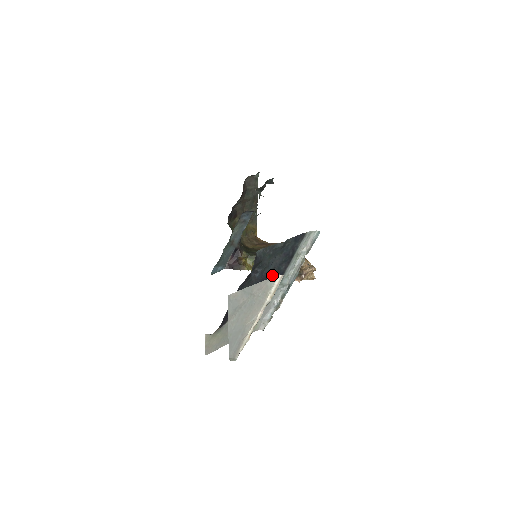
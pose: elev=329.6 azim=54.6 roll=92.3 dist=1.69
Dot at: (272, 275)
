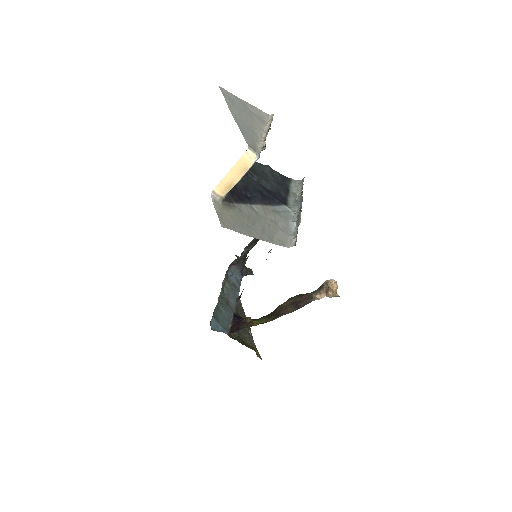
Dot at: (273, 193)
